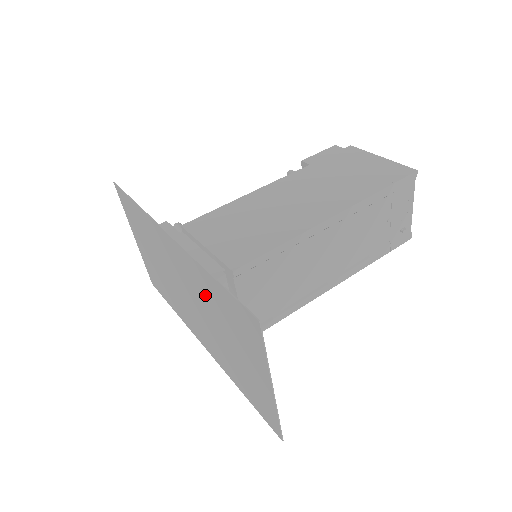
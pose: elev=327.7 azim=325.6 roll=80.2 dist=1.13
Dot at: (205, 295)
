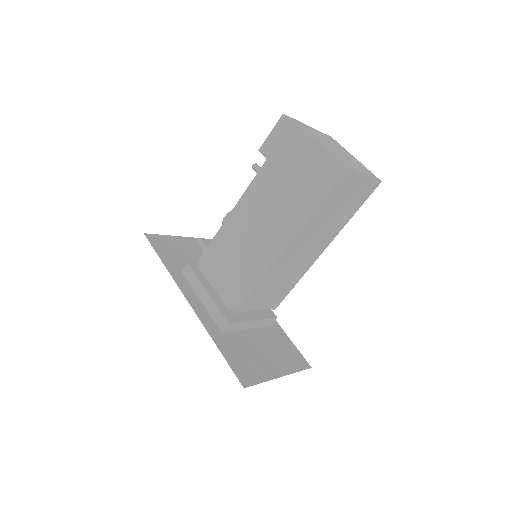
Dot at: occluded
